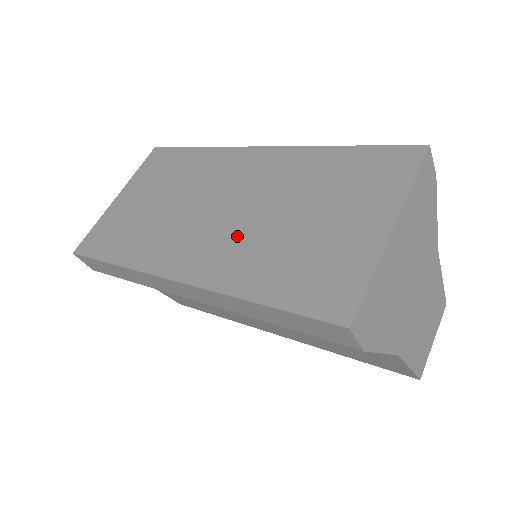
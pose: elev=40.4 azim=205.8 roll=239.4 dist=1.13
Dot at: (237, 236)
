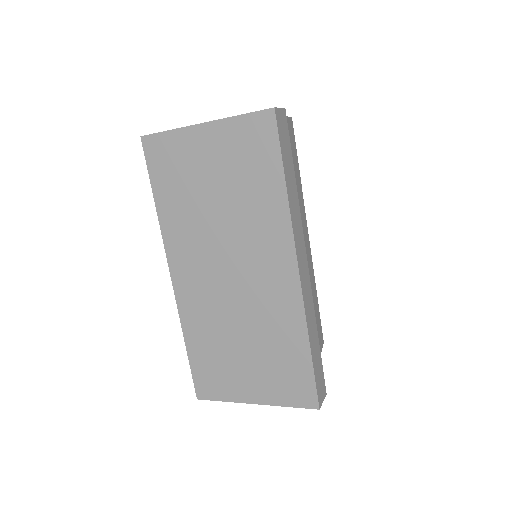
Dot at: (215, 306)
